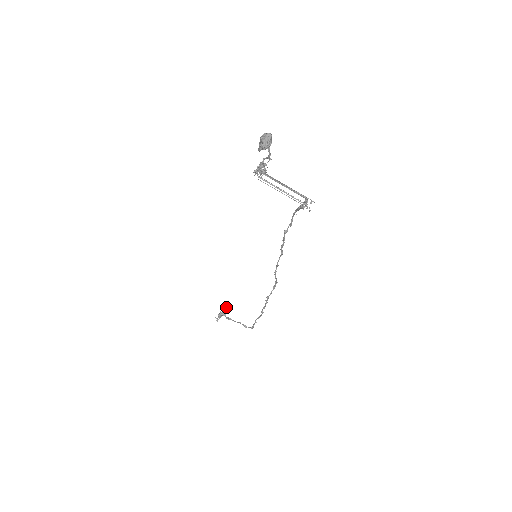
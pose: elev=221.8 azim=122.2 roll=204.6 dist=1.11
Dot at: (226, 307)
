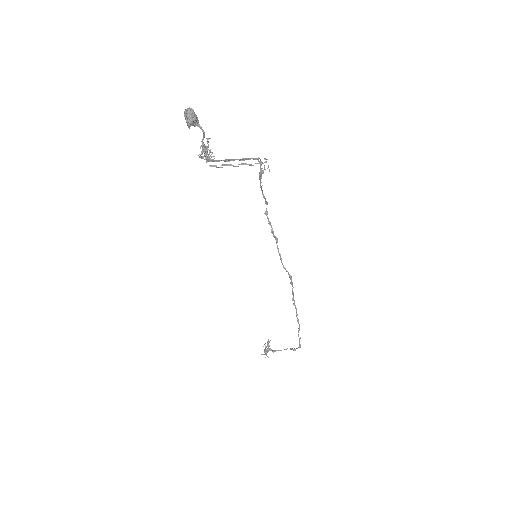
Dot at: occluded
